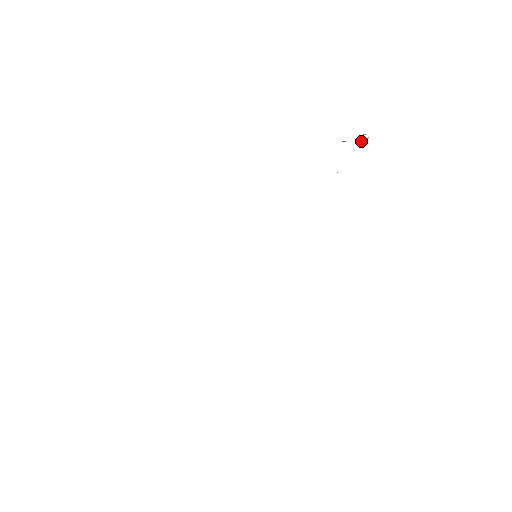
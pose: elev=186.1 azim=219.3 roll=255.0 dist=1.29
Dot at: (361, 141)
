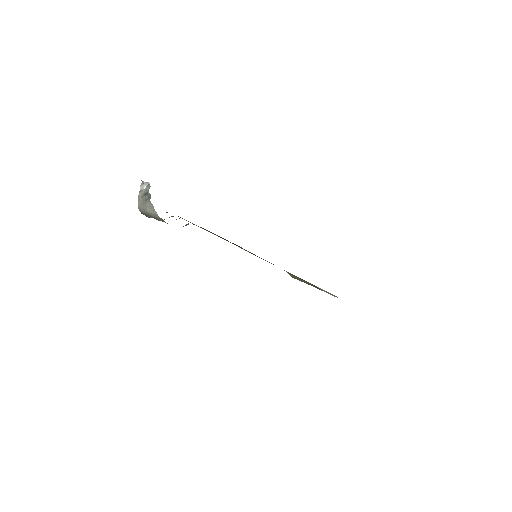
Dot at: (142, 191)
